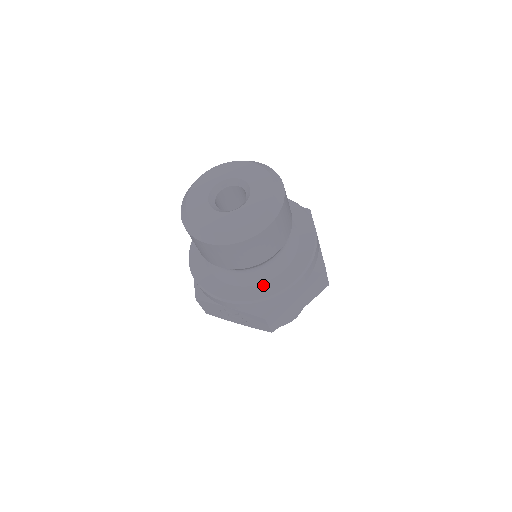
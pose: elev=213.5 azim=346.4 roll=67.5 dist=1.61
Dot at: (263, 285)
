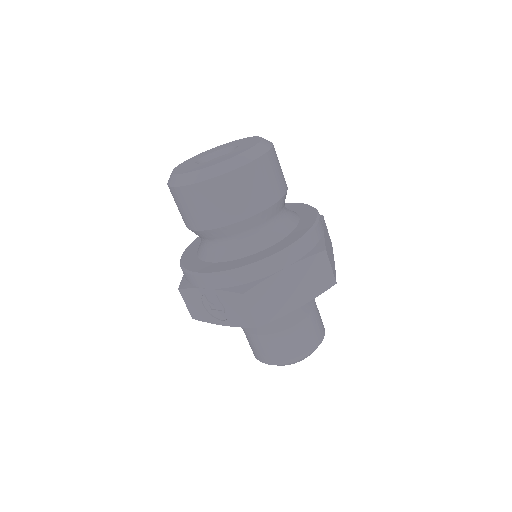
Dot at: (247, 257)
